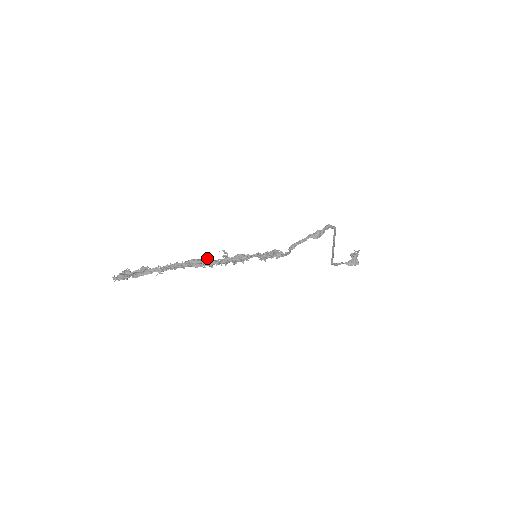
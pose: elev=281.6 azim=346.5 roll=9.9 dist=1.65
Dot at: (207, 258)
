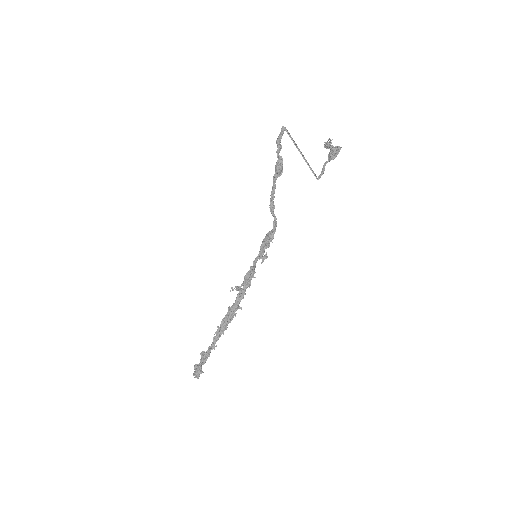
Dot at: (229, 309)
